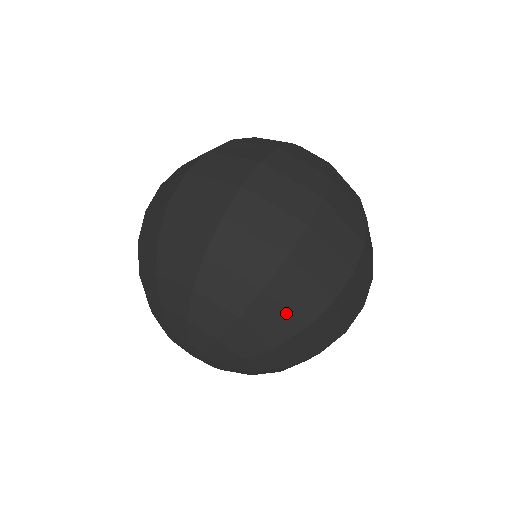
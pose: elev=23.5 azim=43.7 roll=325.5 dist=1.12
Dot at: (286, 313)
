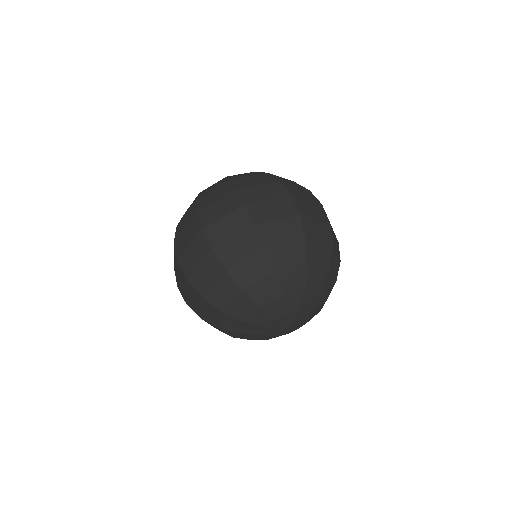
Dot at: (337, 256)
